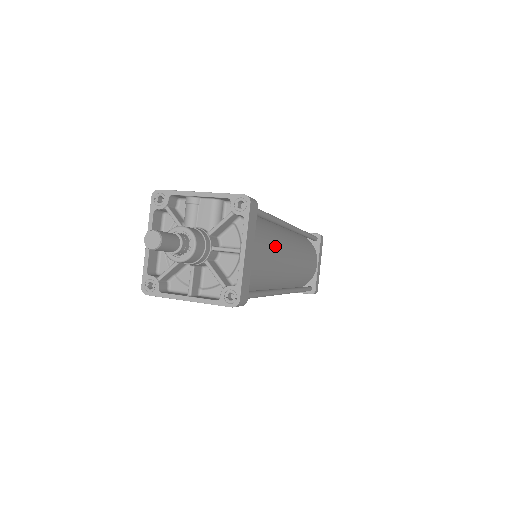
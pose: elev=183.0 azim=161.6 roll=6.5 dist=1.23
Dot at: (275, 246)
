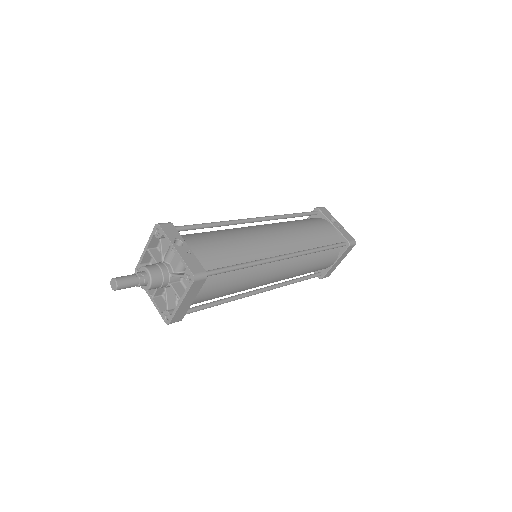
Dot at: (241, 282)
